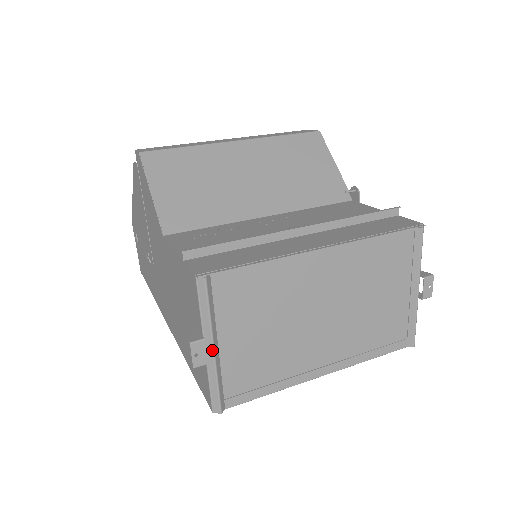
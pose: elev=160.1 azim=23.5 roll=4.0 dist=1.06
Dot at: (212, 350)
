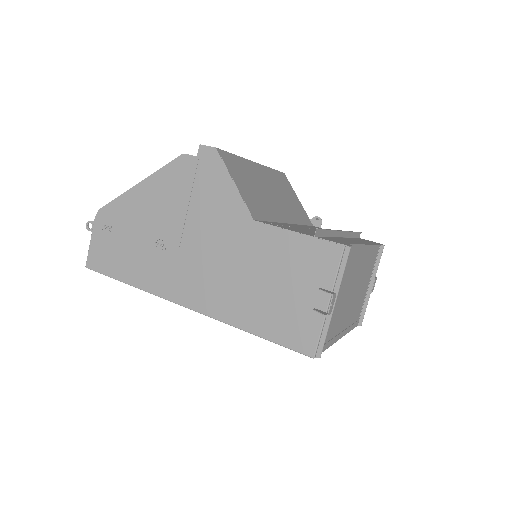
Dot at: (335, 303)
